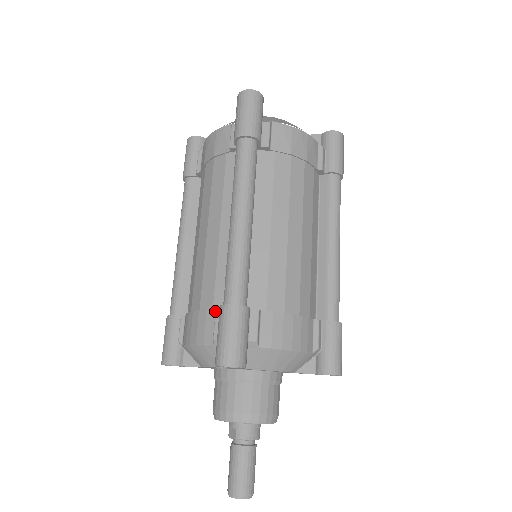
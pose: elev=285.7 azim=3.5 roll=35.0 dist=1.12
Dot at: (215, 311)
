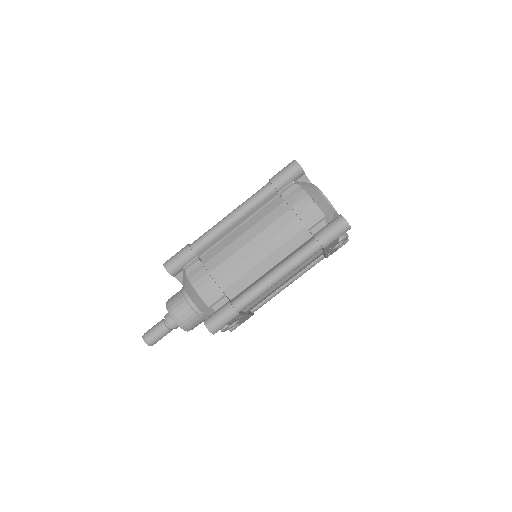
Dot at: occluded
